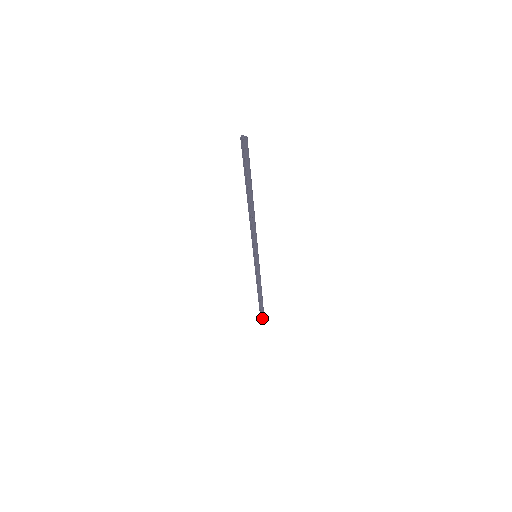
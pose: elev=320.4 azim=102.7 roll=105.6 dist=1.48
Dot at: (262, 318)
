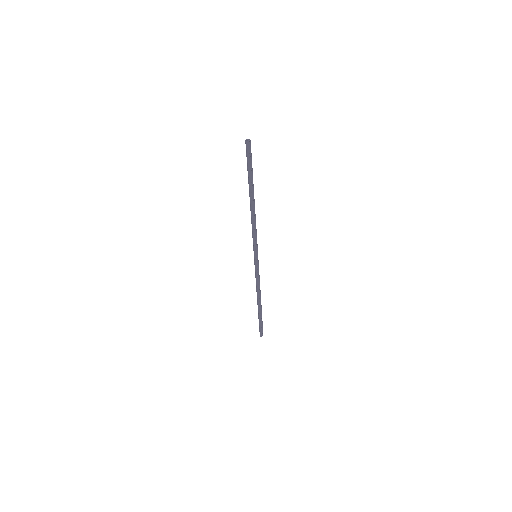
Dot at: (261, 329)
